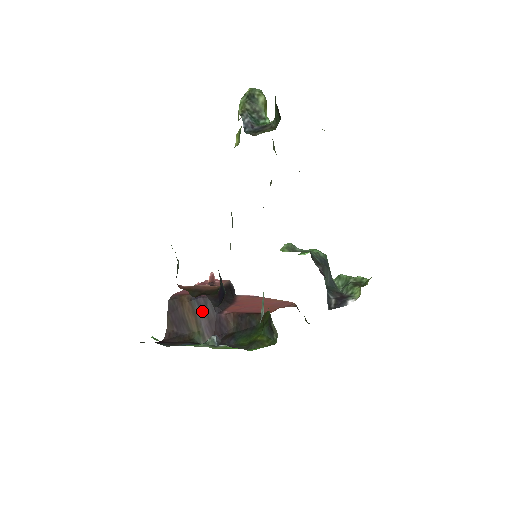
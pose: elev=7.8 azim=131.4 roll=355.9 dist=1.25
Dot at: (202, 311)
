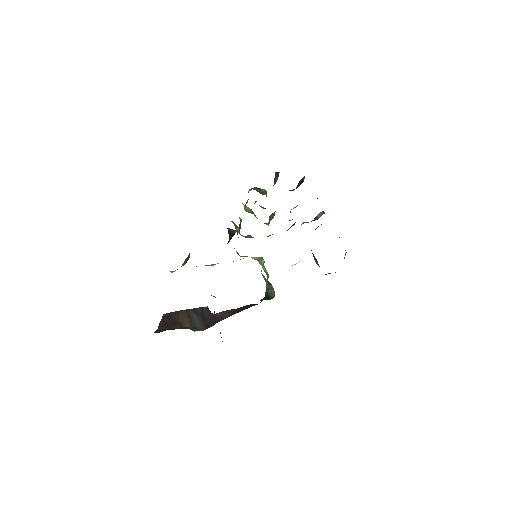
Dot at: (197, 314)
